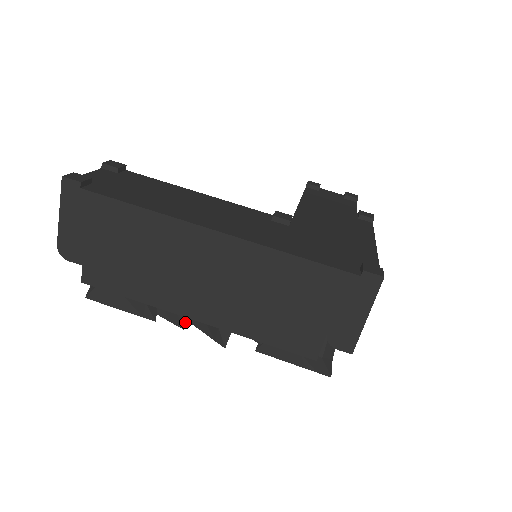
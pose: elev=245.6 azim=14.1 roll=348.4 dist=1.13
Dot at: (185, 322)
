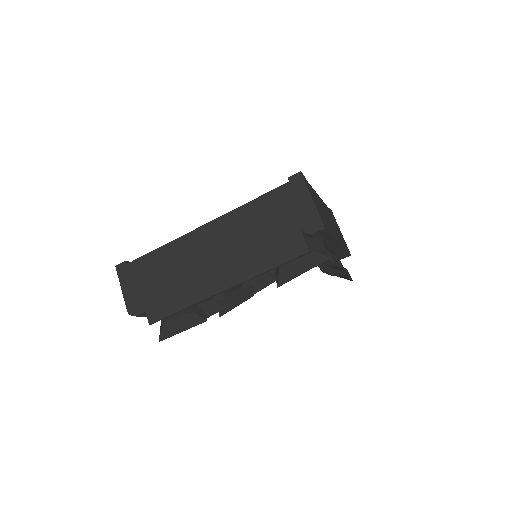
Dot at: occluded
